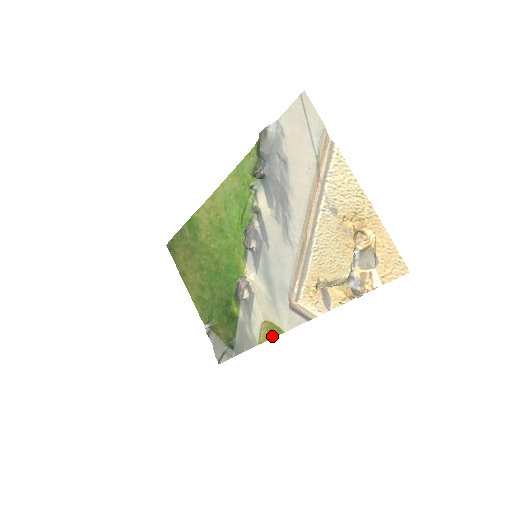
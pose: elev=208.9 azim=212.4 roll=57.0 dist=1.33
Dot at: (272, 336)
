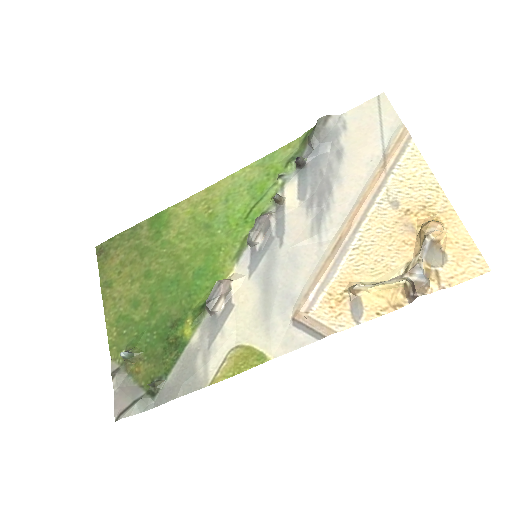
Dot at: (242, 369)
